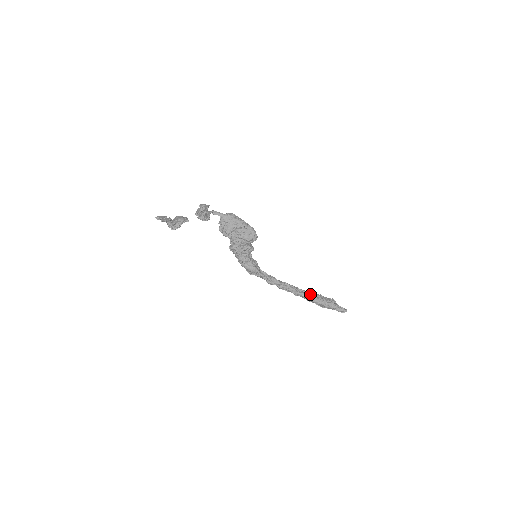
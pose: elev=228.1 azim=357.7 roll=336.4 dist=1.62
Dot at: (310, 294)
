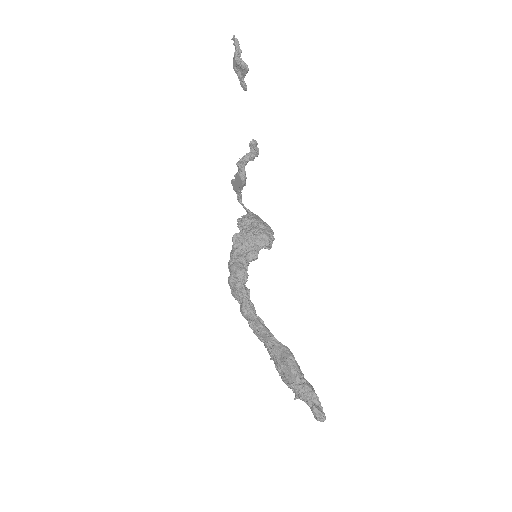
Dot at: (287, 347)
